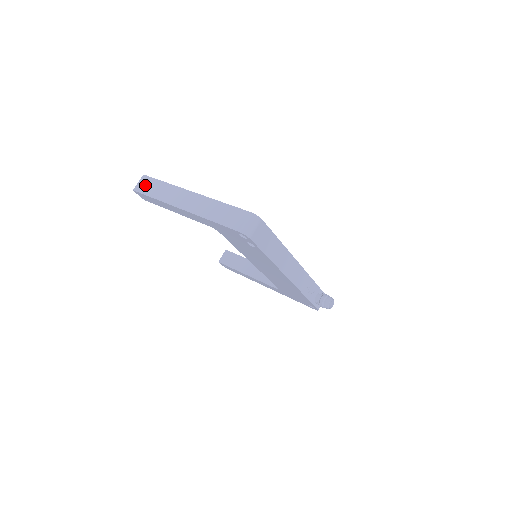
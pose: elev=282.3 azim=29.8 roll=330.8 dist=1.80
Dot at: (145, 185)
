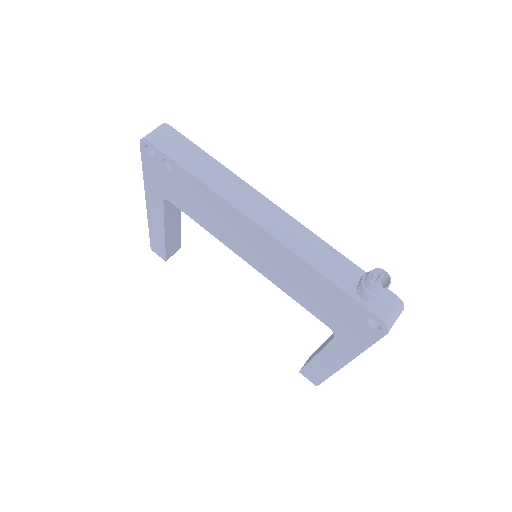
Dot at: occluded
